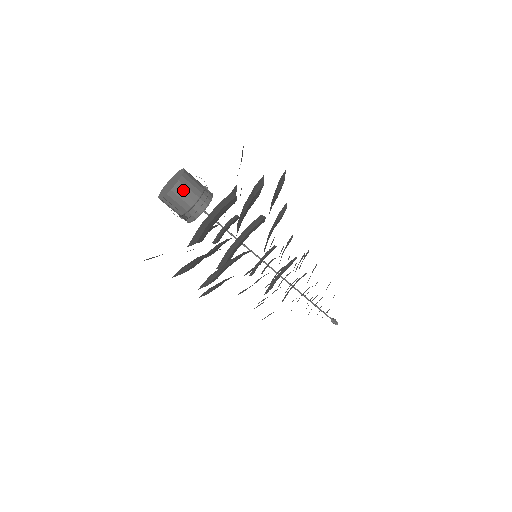
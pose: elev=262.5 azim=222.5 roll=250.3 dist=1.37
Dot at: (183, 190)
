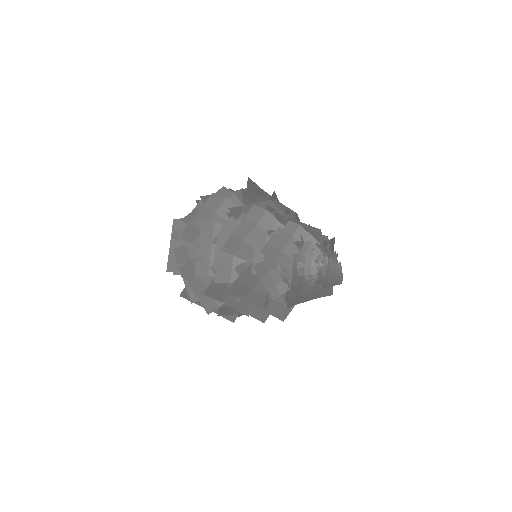
Dot at: occluded
